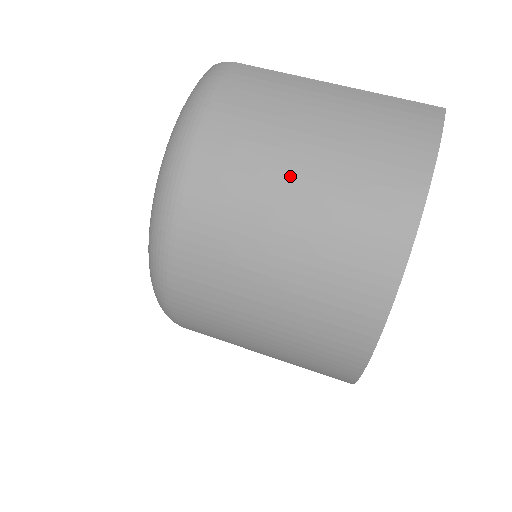
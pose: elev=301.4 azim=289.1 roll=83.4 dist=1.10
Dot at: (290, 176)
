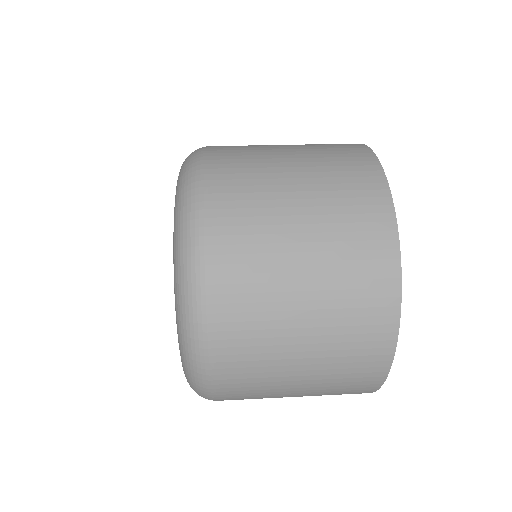
Dot at: occluded
